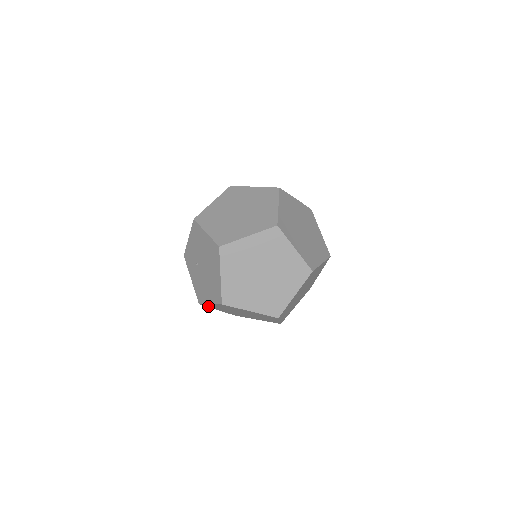
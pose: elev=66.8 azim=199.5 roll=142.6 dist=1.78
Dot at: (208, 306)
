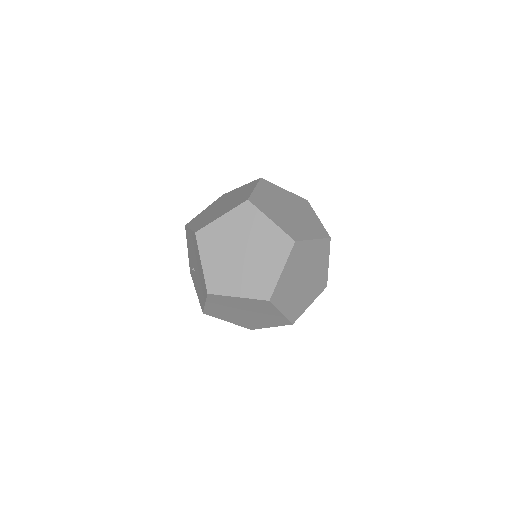
Dot at: (212, 314)
